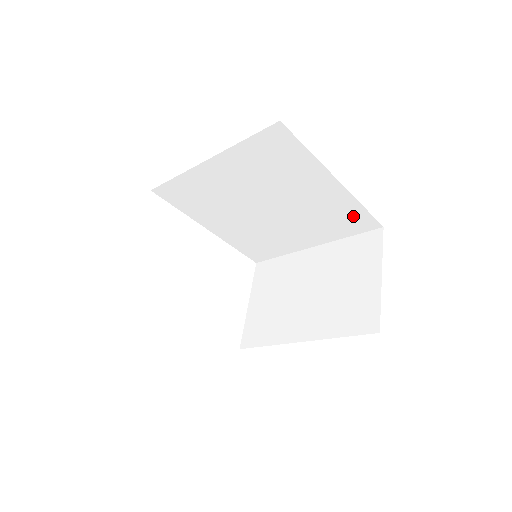
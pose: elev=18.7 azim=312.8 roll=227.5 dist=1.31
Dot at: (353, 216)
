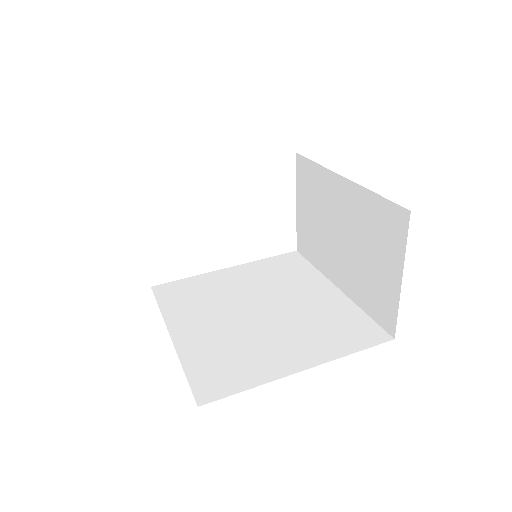
Dot at: occluded
